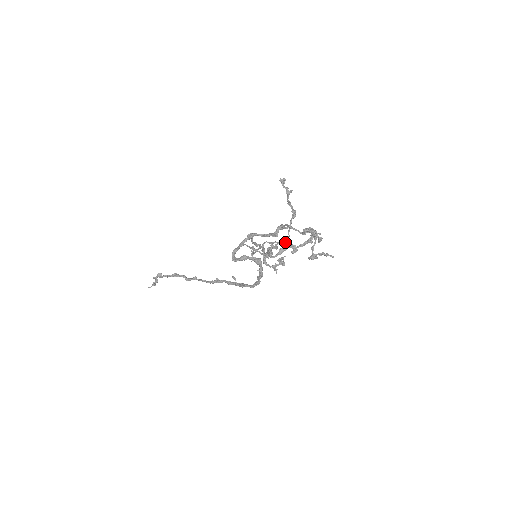
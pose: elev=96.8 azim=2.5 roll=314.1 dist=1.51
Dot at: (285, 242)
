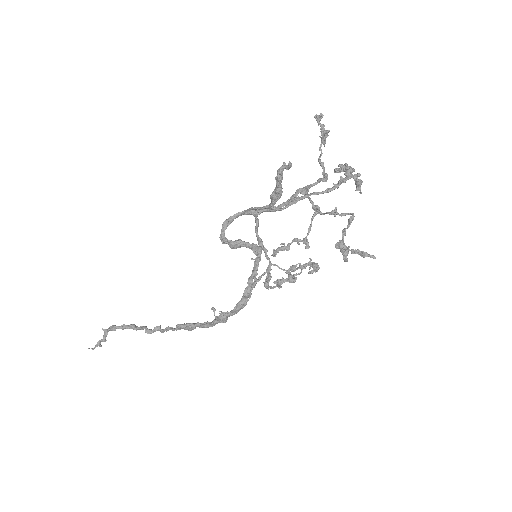
Dot at: (304, 238)
